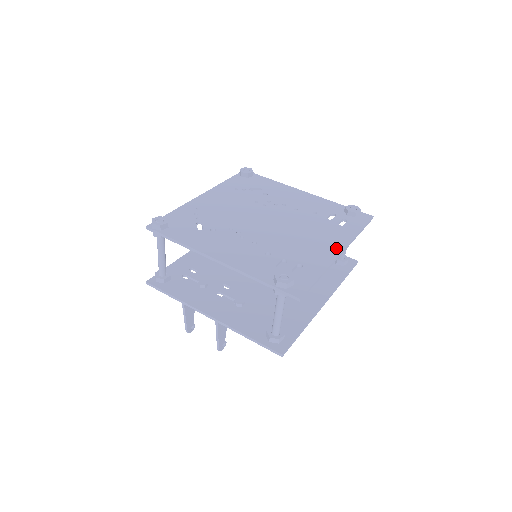
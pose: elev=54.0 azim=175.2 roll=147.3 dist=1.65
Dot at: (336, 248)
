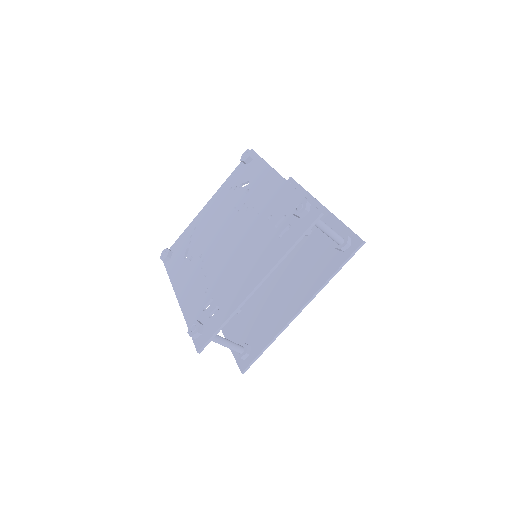
Dot at: (255, 280)
